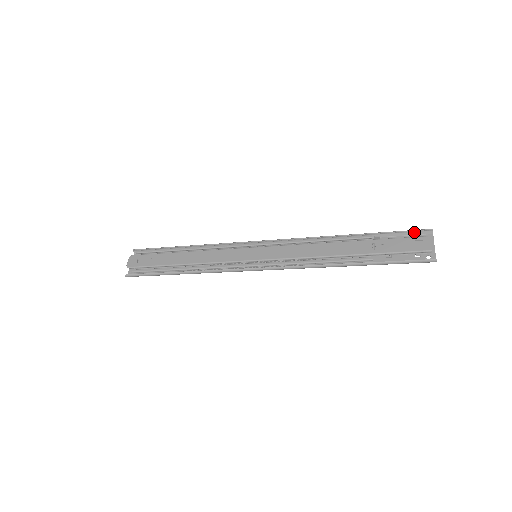
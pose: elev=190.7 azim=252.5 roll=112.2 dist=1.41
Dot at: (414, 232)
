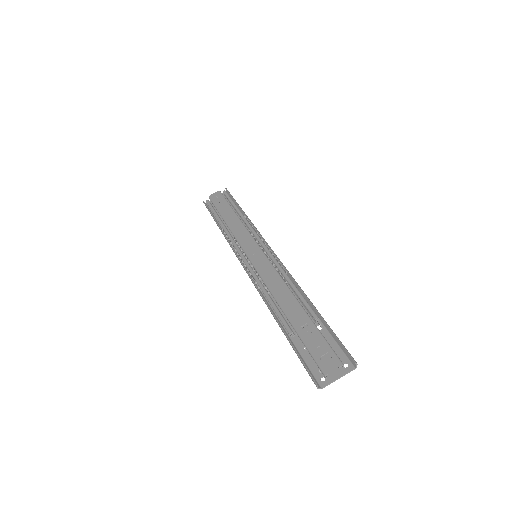
Dot at: (345, 350)
